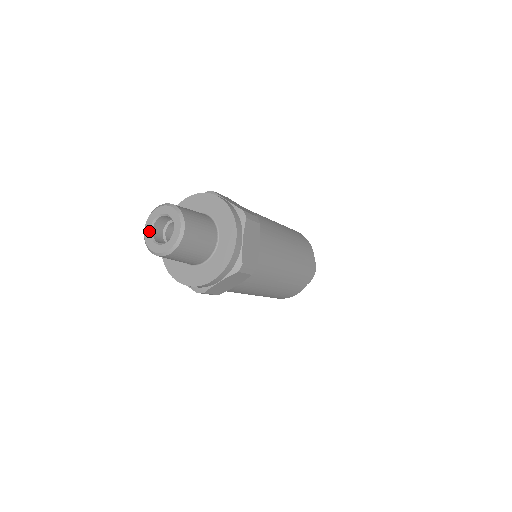
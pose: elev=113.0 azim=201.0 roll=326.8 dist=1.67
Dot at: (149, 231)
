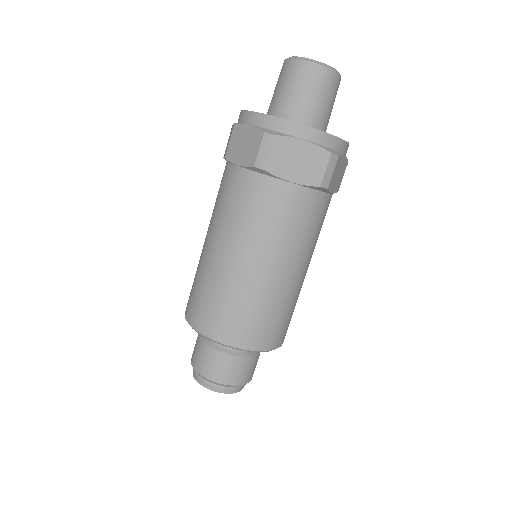
Dot at: occluded
